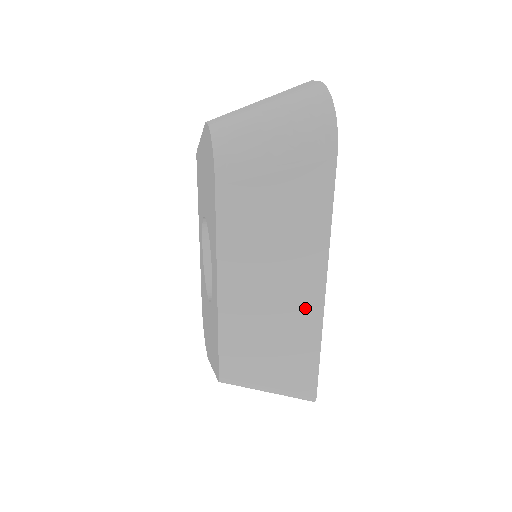
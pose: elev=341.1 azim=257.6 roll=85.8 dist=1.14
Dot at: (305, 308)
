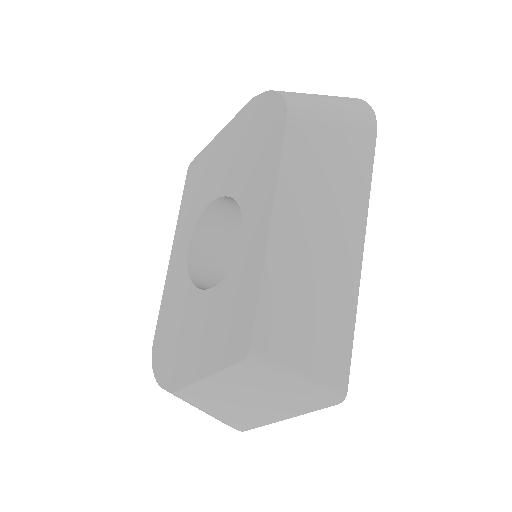
Dot at: (345, 270)
